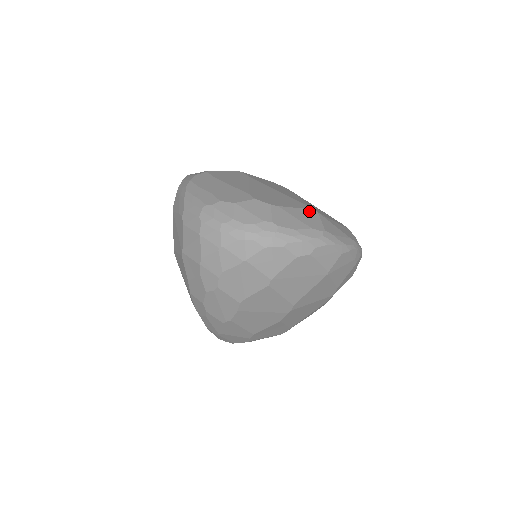
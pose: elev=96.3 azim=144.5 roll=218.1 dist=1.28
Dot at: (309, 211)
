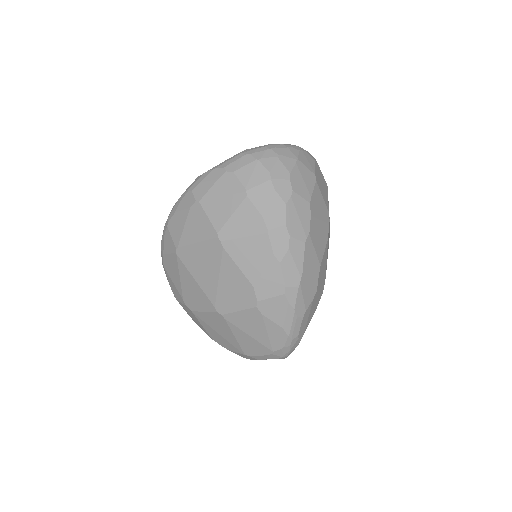
Dot at: occluded
